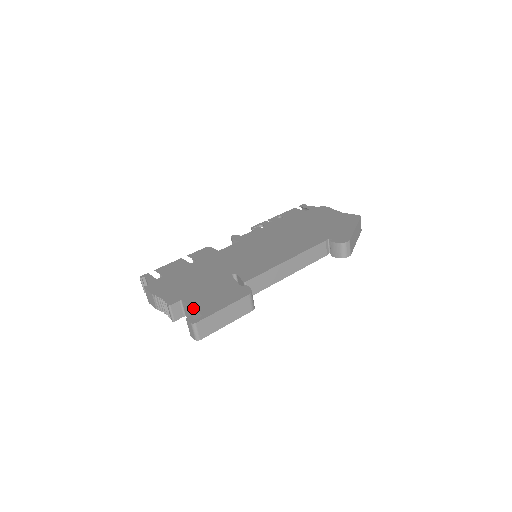
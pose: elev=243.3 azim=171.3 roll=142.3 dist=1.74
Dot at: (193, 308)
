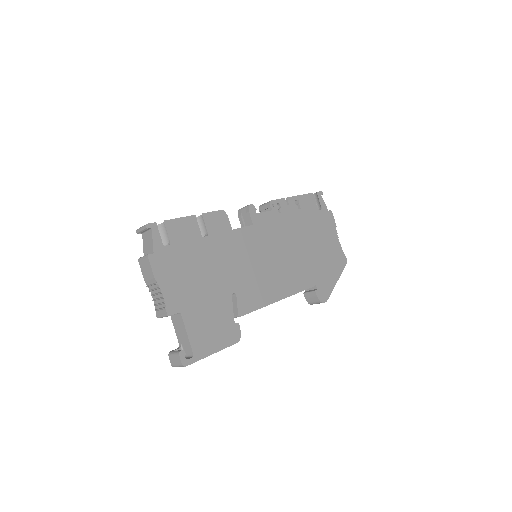
Dot at: (189, 337)
